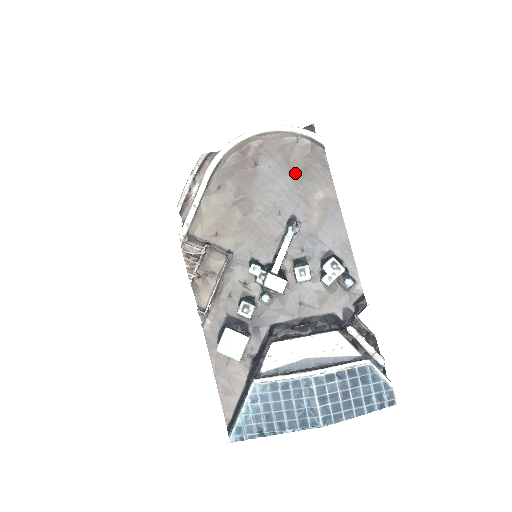
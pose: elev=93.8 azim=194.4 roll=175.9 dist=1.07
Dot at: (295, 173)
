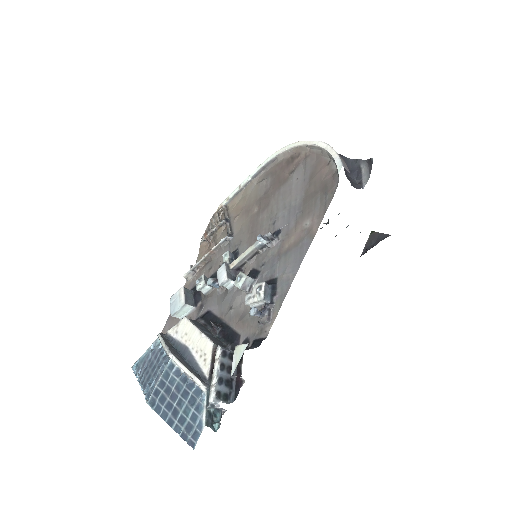
Dot at: (308, 193)
